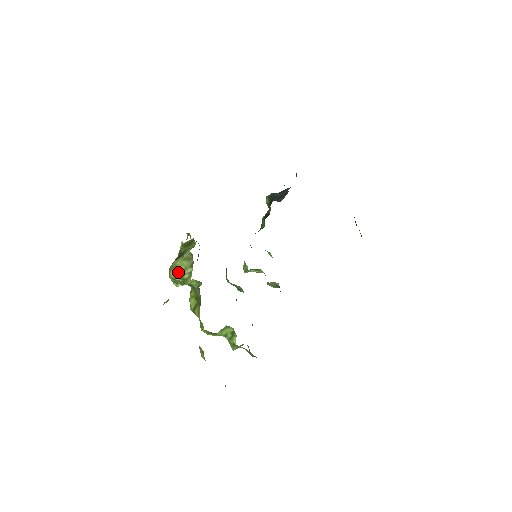
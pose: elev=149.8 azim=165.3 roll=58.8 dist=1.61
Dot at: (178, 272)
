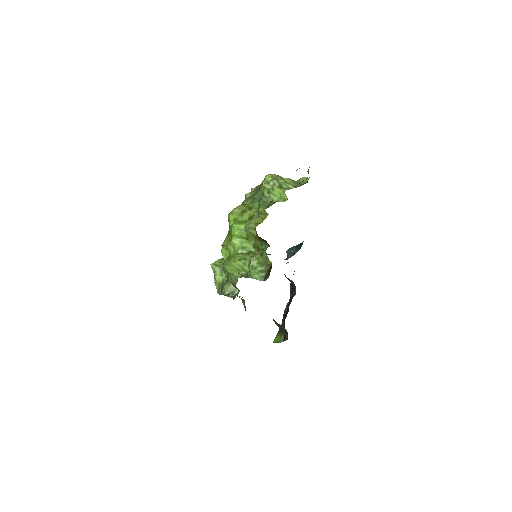
Dot at: (281, 179)
